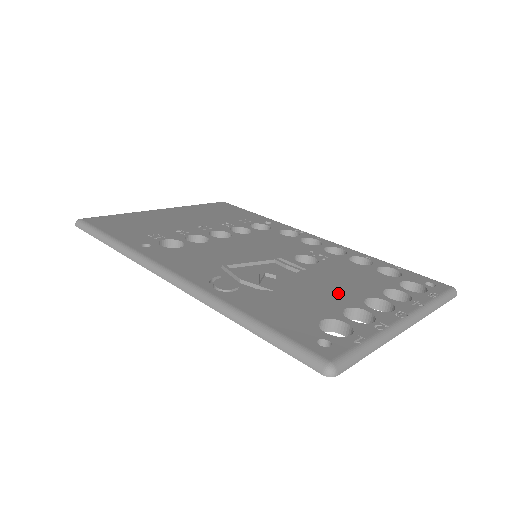
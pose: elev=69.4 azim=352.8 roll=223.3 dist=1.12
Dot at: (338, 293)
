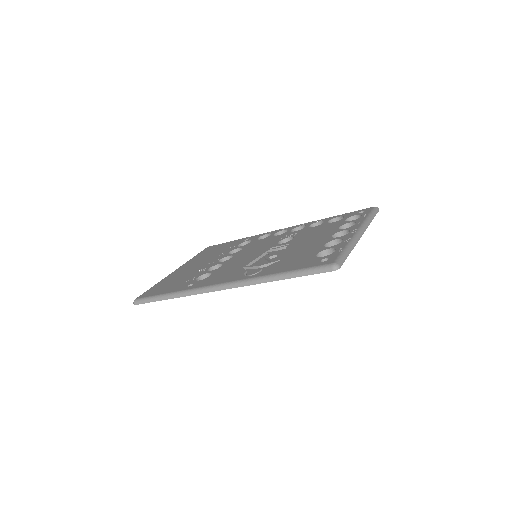
Dot at: (316, 242)
